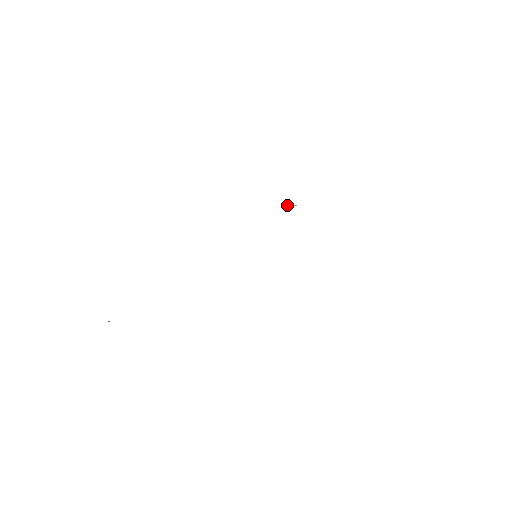
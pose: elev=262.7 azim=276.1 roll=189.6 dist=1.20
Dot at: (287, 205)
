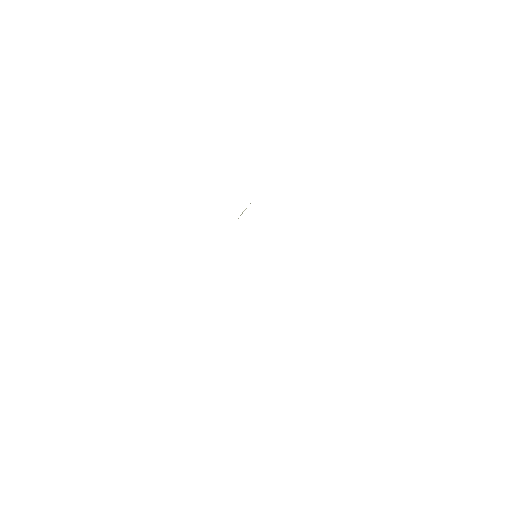
Dot at: occluded
